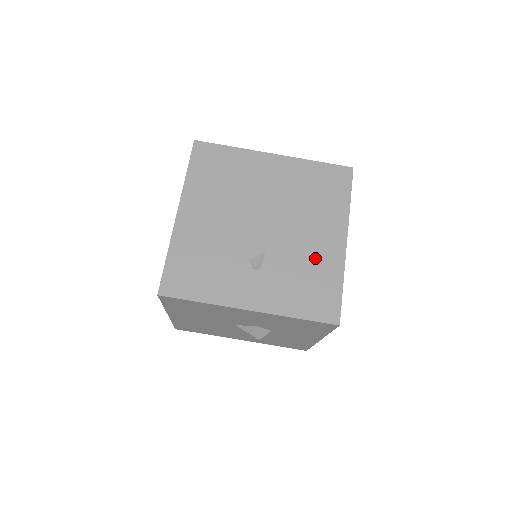
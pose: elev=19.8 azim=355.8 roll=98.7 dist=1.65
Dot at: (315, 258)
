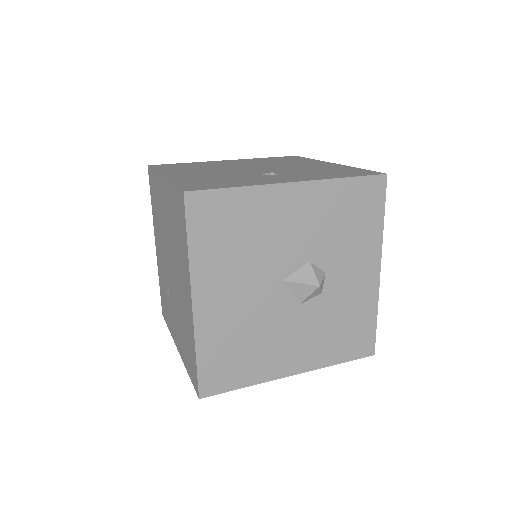
Dot at: (319, 168)
